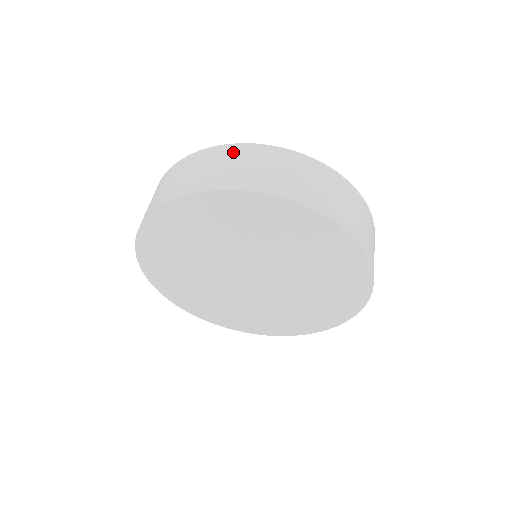
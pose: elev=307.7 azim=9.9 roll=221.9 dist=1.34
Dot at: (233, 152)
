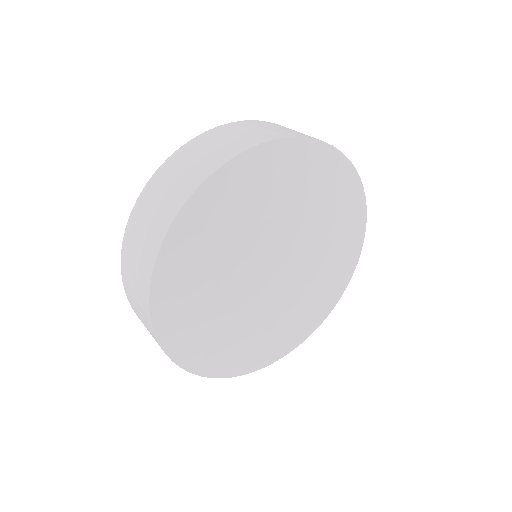
Dot at: (130, 238)
